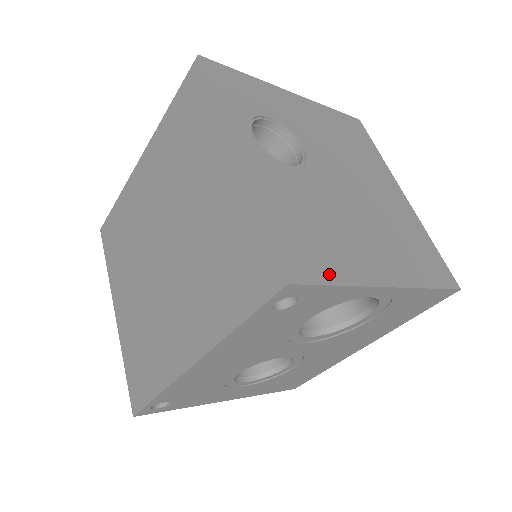
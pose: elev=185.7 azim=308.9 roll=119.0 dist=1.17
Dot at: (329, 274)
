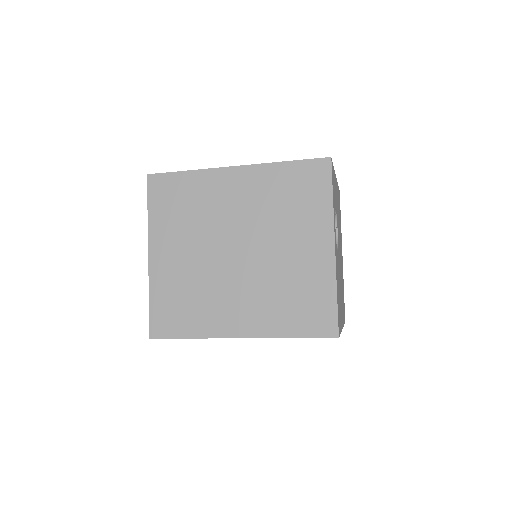
Dot at: (340, 327)
